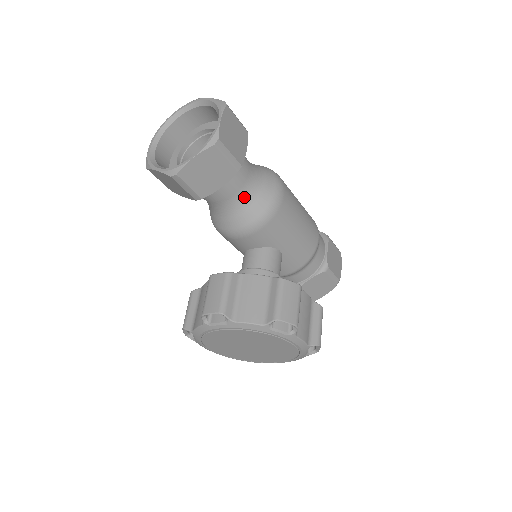
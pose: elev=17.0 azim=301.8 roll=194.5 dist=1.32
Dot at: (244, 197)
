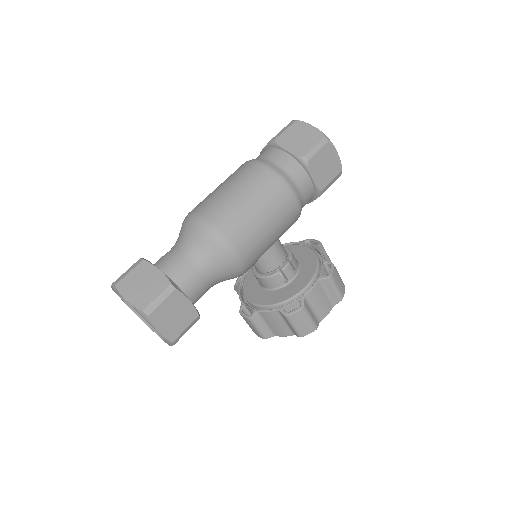
Dot at: (215, 284)
